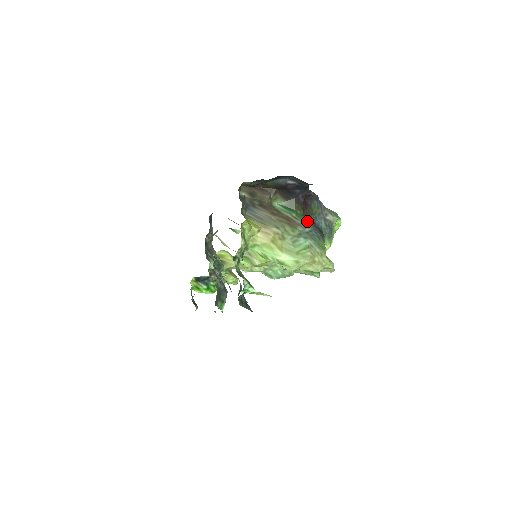
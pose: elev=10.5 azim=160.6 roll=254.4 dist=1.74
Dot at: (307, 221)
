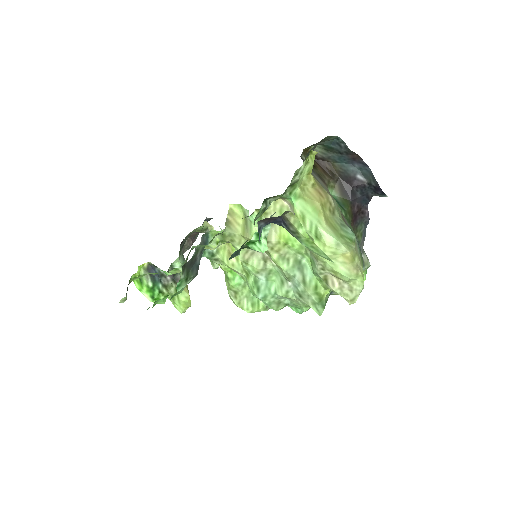
Dot at: (352, 230)
